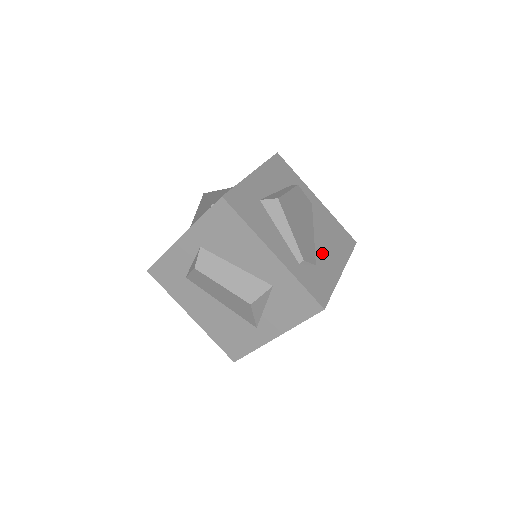
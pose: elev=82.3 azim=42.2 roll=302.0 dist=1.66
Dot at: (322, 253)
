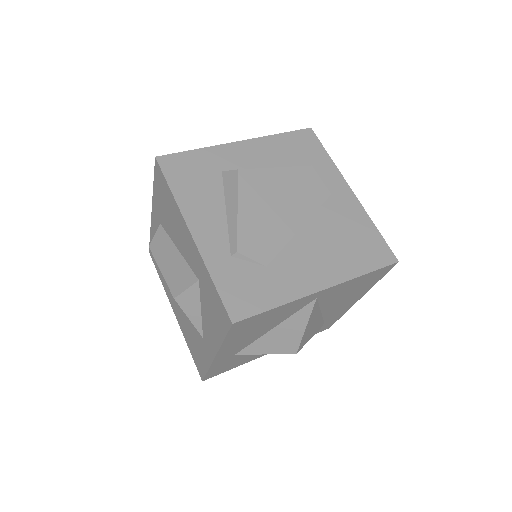
Dot at: (296, 255)
